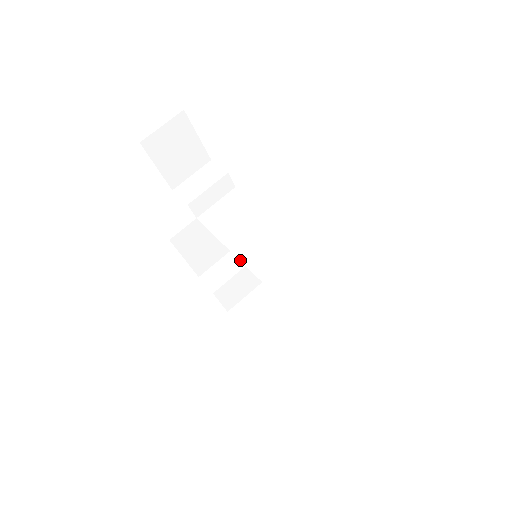
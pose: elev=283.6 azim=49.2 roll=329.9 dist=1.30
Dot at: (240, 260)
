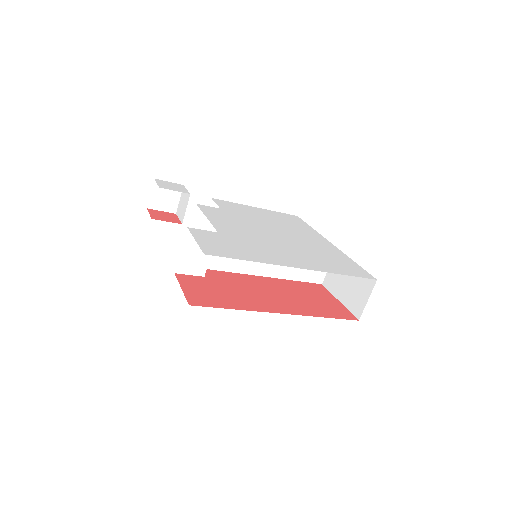
Dot at: (264, 277)
